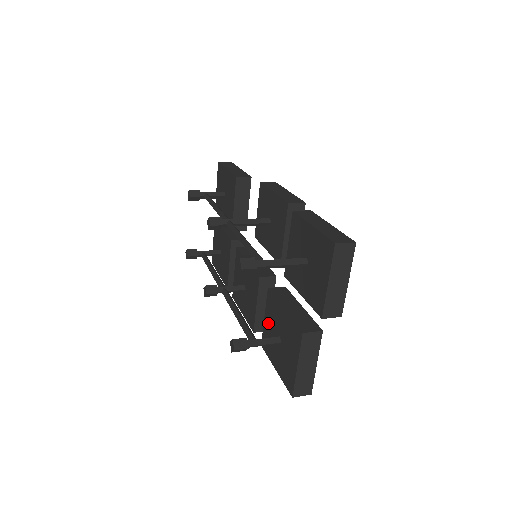
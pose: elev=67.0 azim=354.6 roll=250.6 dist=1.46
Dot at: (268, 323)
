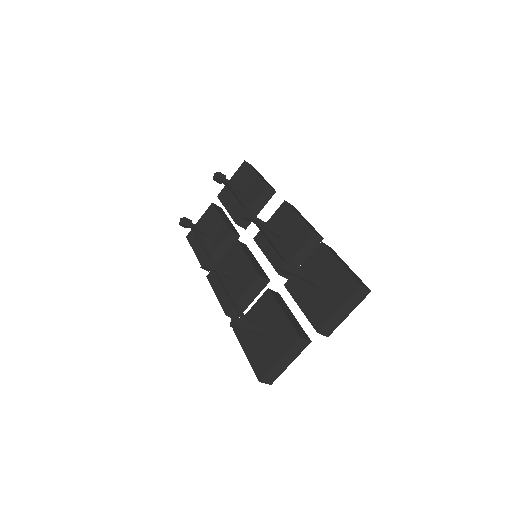
Dot at: (254, 315)
